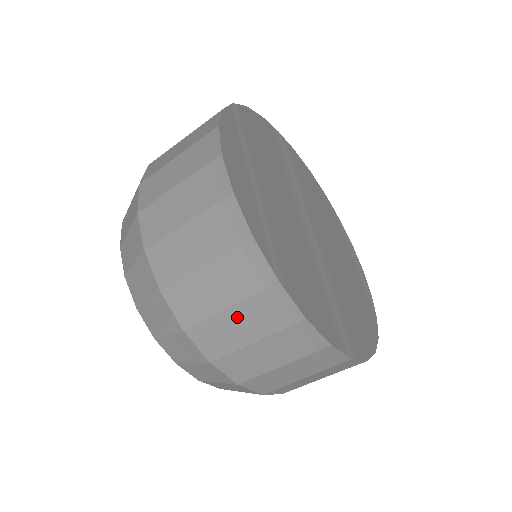
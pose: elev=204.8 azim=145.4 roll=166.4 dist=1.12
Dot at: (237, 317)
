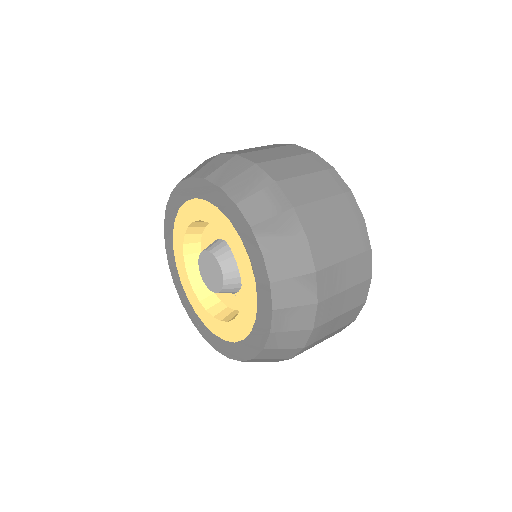
Dot at: (312, 181)
